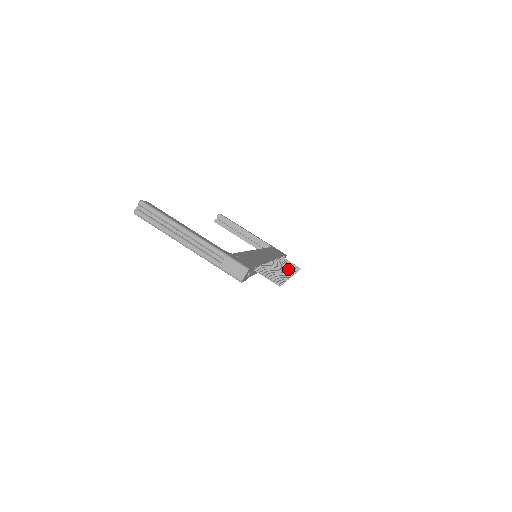
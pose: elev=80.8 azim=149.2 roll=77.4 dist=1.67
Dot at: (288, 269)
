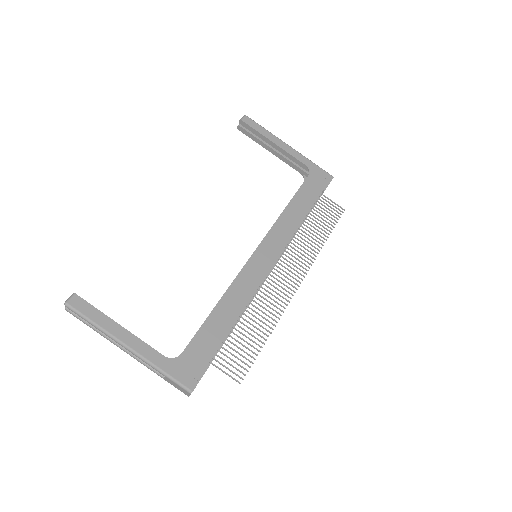
Dot at: (303, 259)
